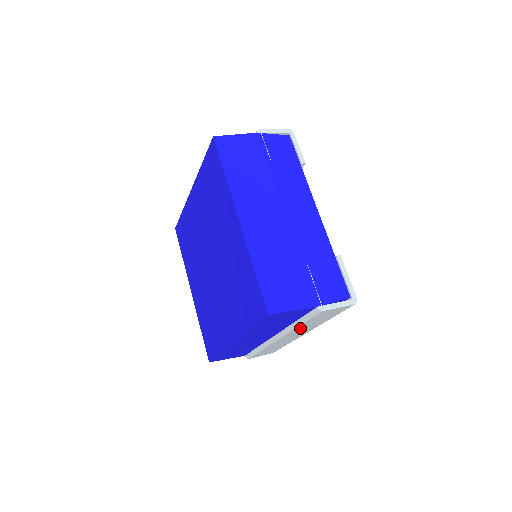
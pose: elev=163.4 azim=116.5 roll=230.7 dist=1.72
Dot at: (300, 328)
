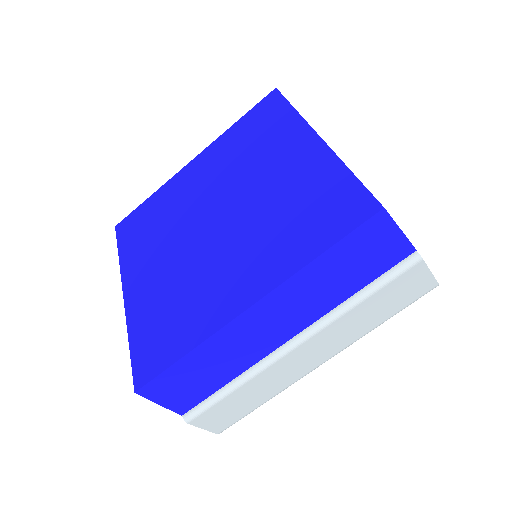
Dot at: (346, 319)
